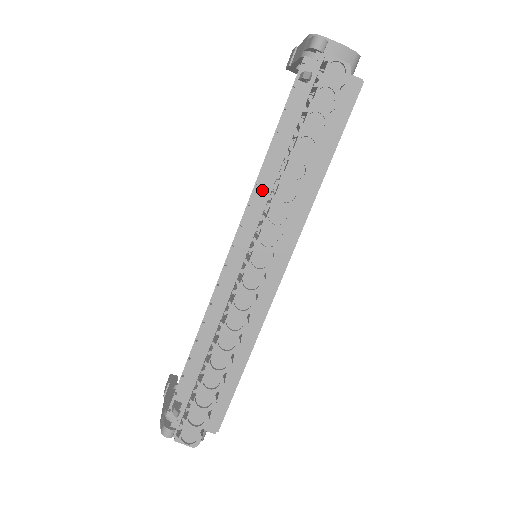
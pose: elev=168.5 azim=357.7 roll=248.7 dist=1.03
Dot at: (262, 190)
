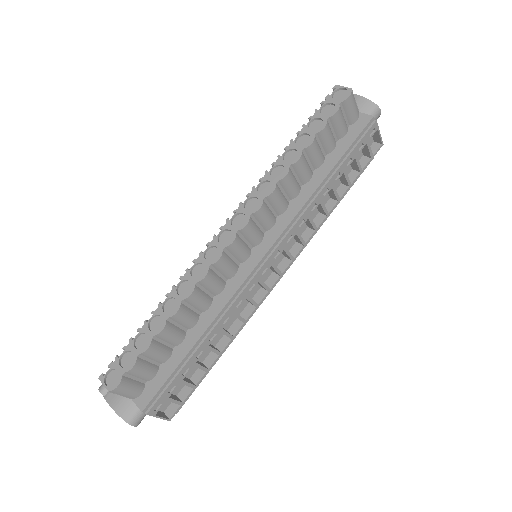
Dot at: occluded
